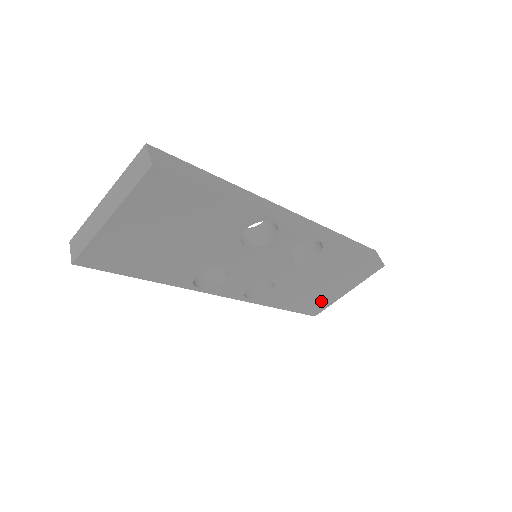
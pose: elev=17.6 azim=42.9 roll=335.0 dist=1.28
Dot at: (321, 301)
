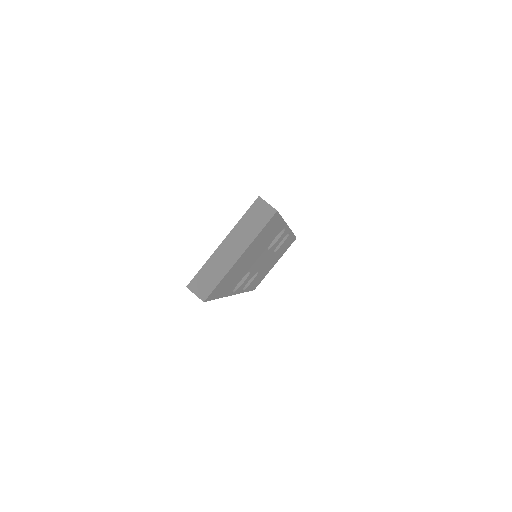
Dot at: (263, 276)
